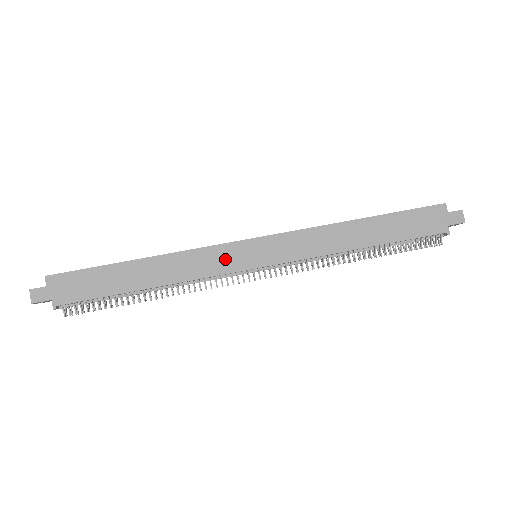
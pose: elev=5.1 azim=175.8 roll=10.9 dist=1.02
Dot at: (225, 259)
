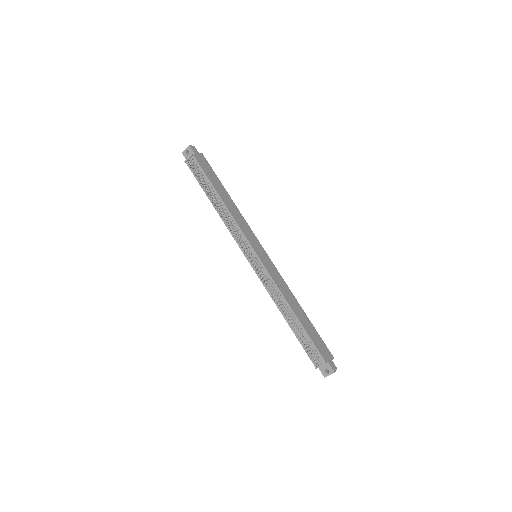
Dot at: (251, 236)
